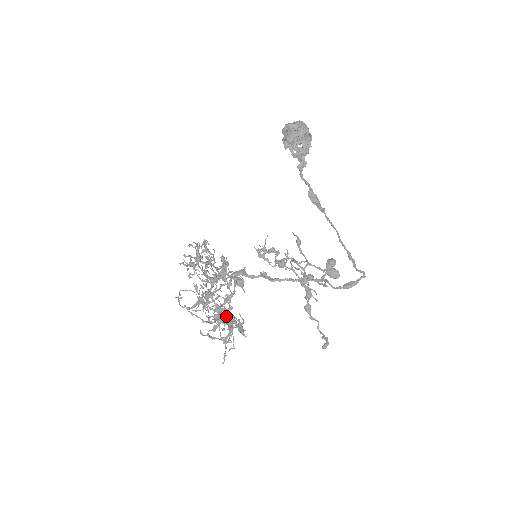
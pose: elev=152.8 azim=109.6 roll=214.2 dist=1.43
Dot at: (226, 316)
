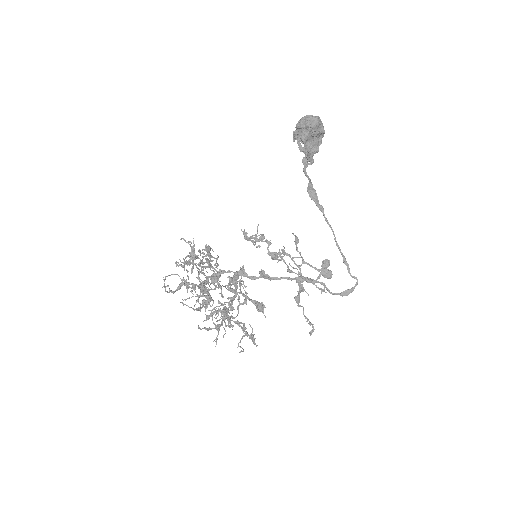
Dot at: (229, 318)
